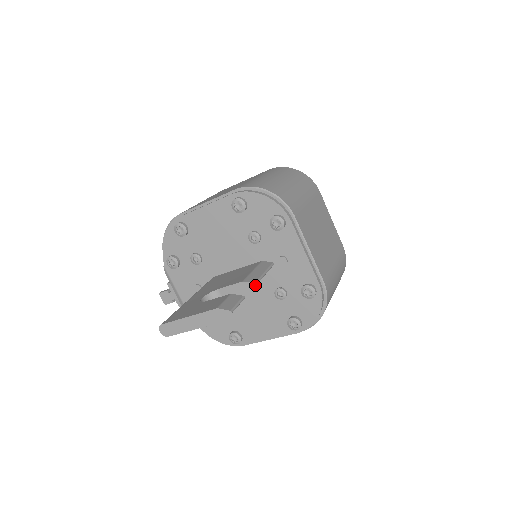
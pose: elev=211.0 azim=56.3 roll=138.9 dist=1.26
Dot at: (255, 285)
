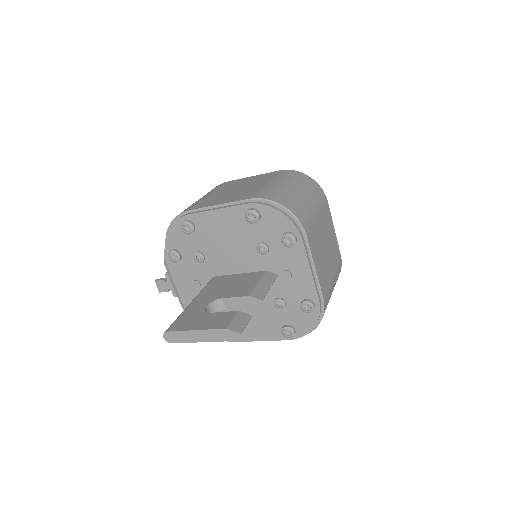
Dot at: (261, 301)
